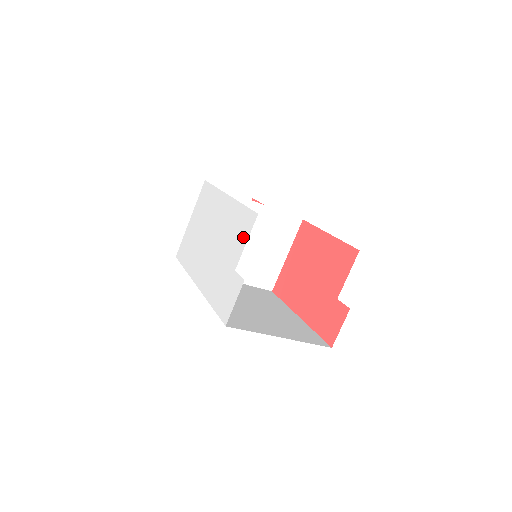
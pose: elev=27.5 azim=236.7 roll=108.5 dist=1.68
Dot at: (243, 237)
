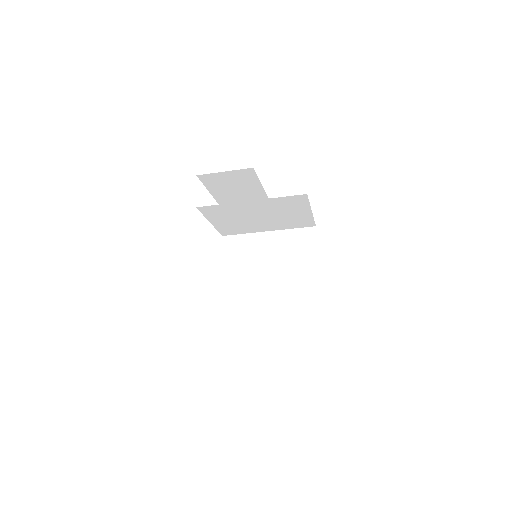
Dot at: occluded
